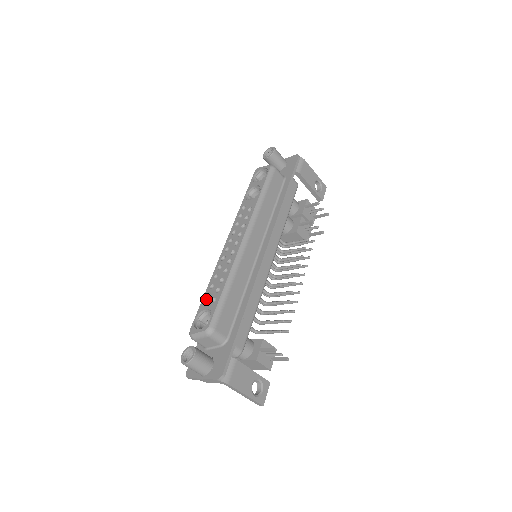
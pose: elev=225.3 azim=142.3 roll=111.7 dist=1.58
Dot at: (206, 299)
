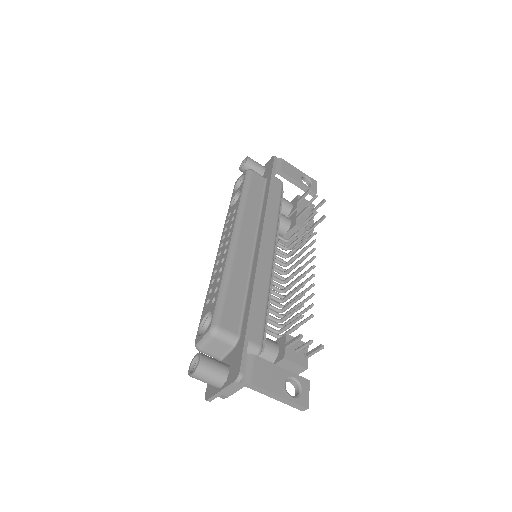
Dot at: (206, 305)
